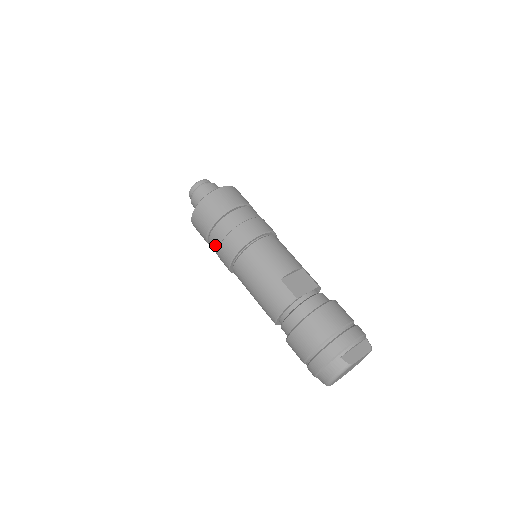
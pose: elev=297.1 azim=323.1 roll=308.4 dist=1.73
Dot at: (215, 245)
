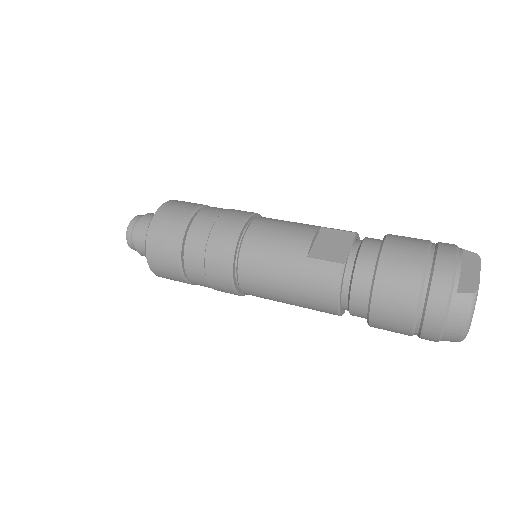
Dot at: (200, 278)
